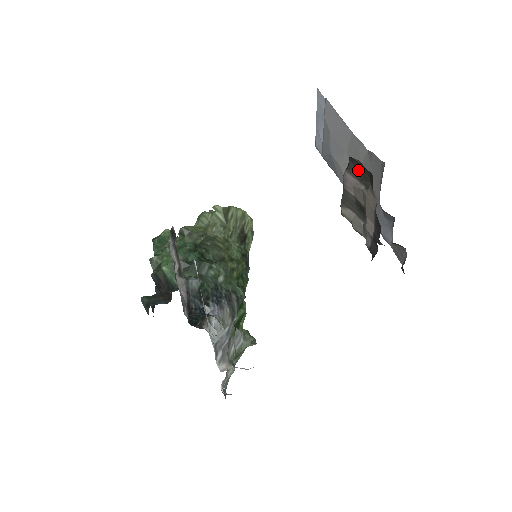
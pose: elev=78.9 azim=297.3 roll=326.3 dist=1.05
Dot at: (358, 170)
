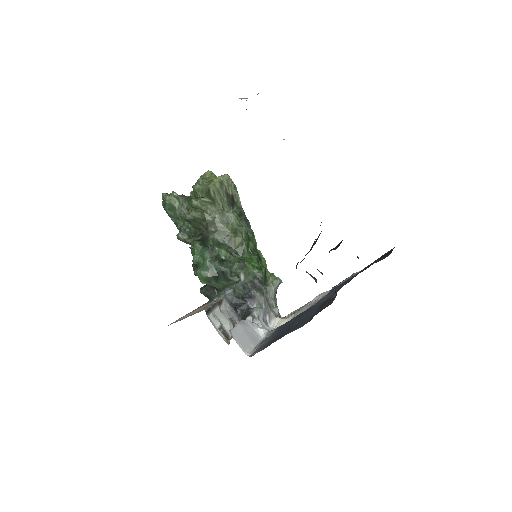
Dot at: occluded
